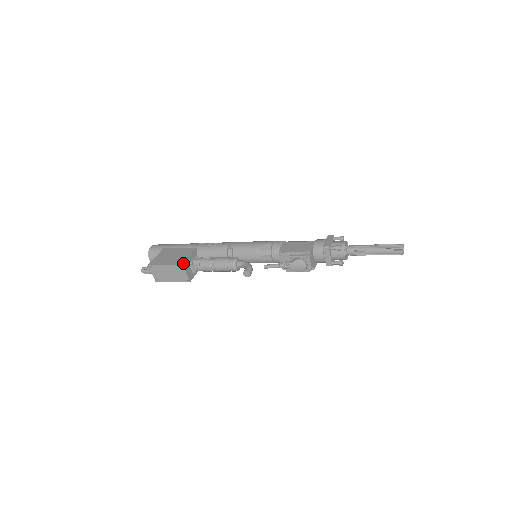
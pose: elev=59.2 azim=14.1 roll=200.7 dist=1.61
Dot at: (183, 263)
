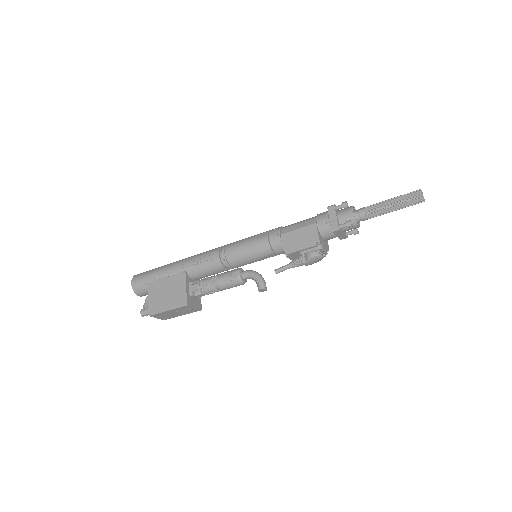
Dot at: (186, 303)
